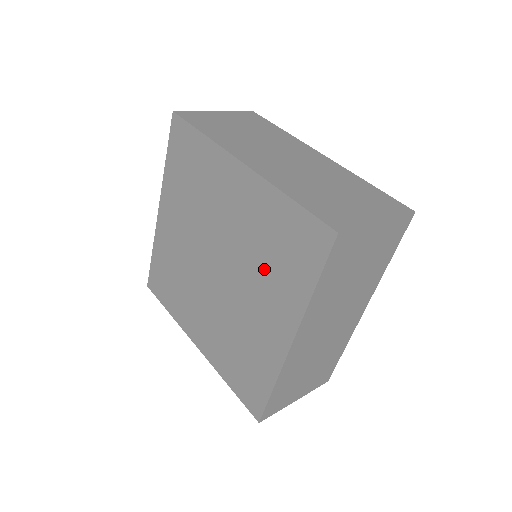
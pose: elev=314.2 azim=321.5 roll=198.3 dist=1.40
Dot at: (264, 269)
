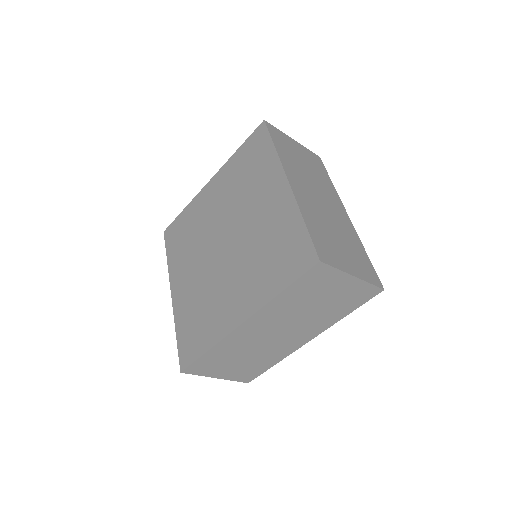
Dot at: (256, 261)
